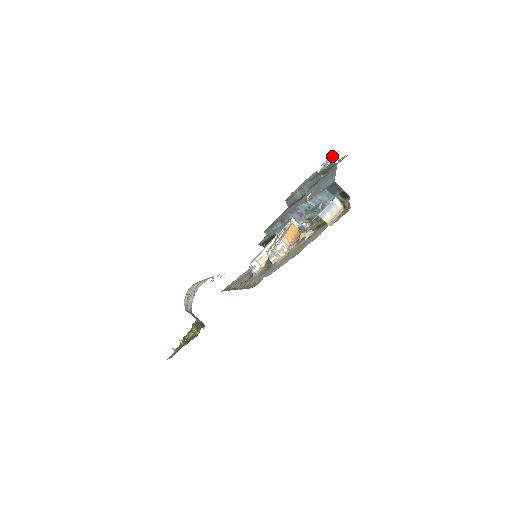
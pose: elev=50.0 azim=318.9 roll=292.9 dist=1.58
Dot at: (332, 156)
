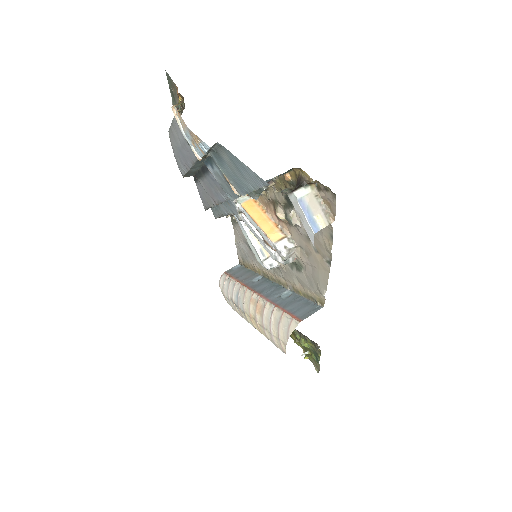
Dot at: (188, 132)
